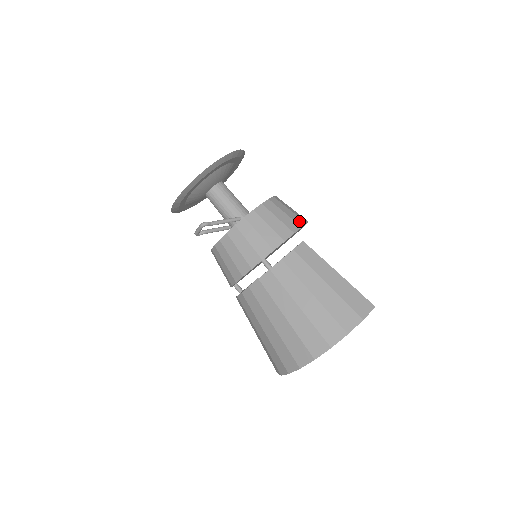
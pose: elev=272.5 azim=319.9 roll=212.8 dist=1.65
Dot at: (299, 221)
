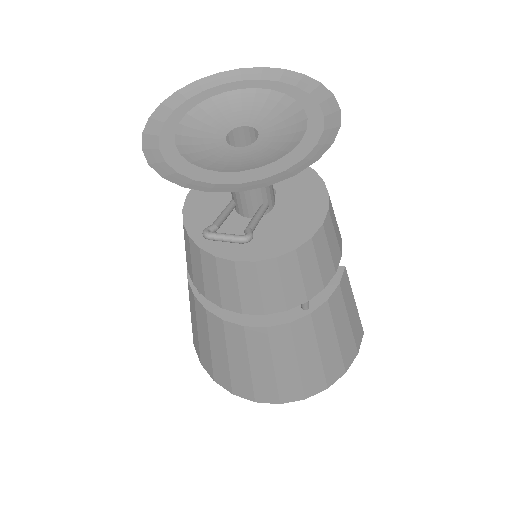
Dot at: occluded
